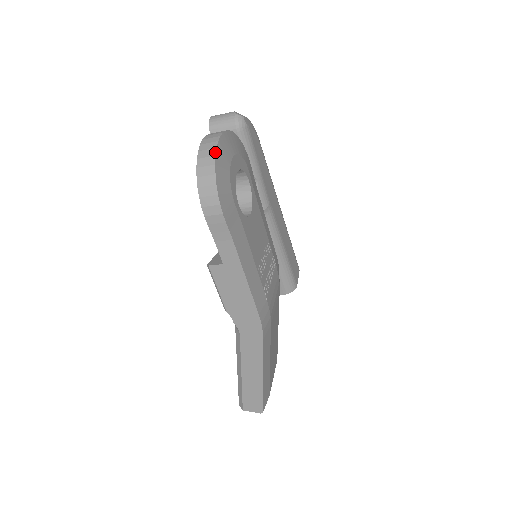
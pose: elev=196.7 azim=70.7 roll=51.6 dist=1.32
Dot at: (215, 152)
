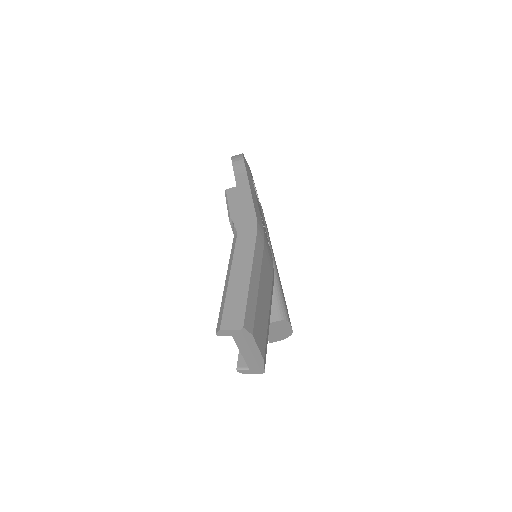
Dot at: occluded
